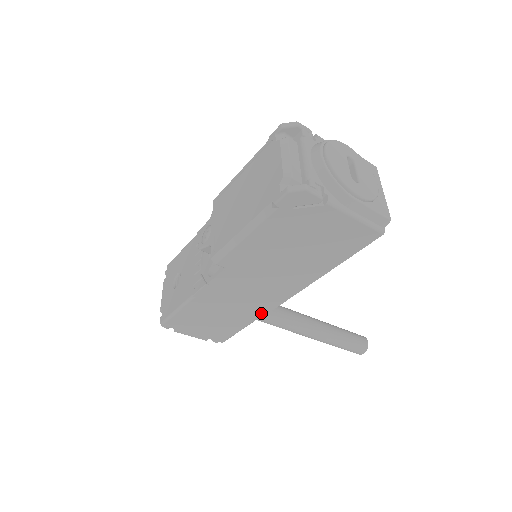
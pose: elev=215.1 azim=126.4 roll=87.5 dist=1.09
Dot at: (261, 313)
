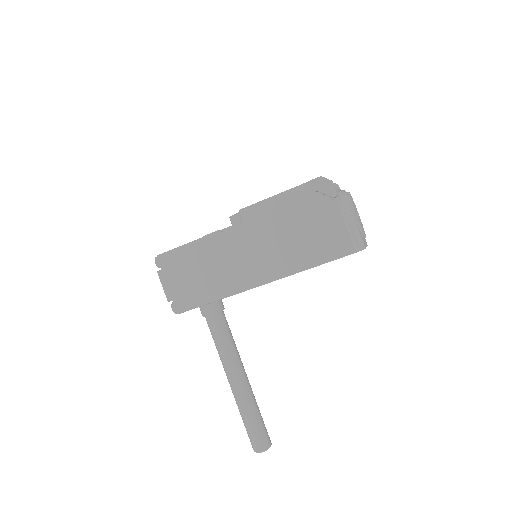
Dot at: (231, 291)
